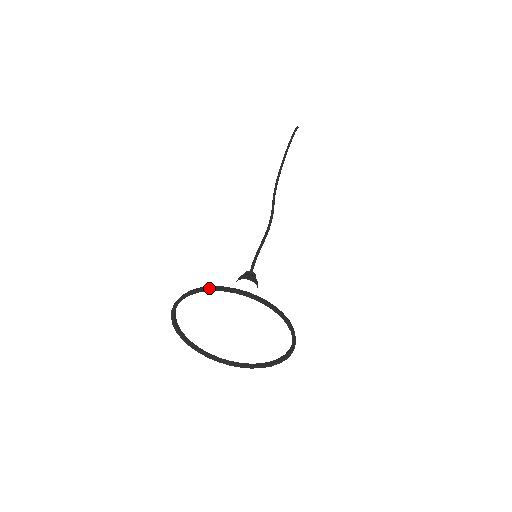
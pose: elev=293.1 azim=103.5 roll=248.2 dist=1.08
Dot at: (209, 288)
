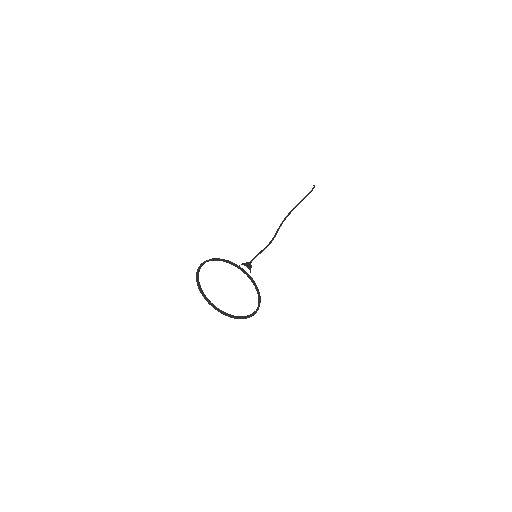
Dot at: (247, 274)
